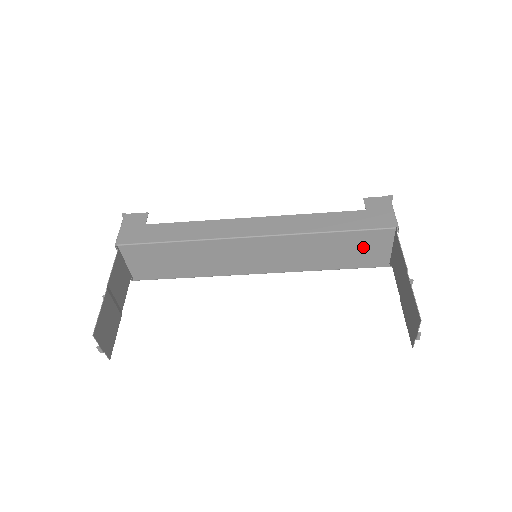
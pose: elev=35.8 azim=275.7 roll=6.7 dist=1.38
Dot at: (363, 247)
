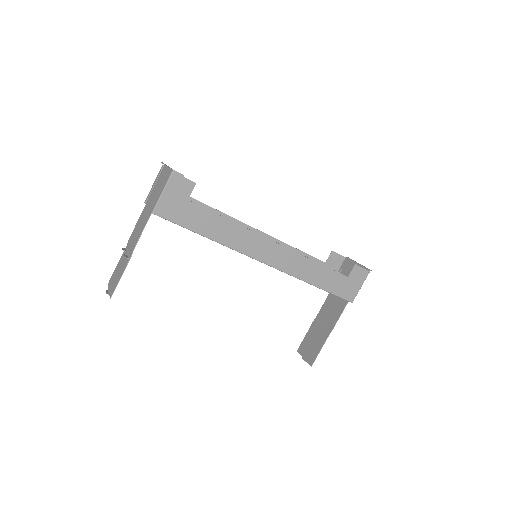
Dot at: occluded
